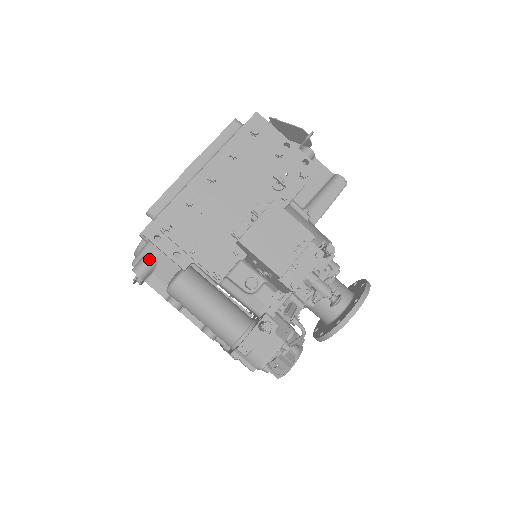
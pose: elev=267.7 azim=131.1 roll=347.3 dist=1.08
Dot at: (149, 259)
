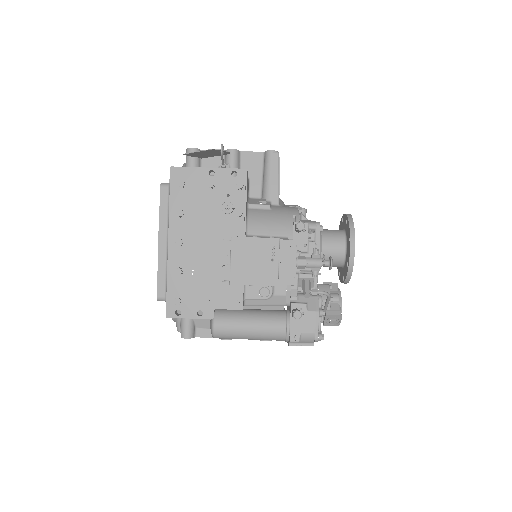
Dot at: (185, 322)
